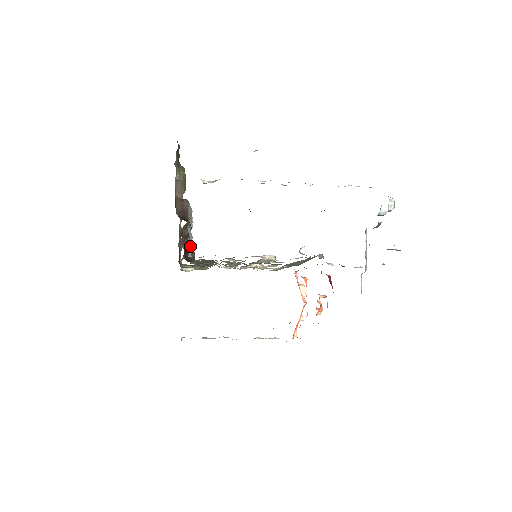
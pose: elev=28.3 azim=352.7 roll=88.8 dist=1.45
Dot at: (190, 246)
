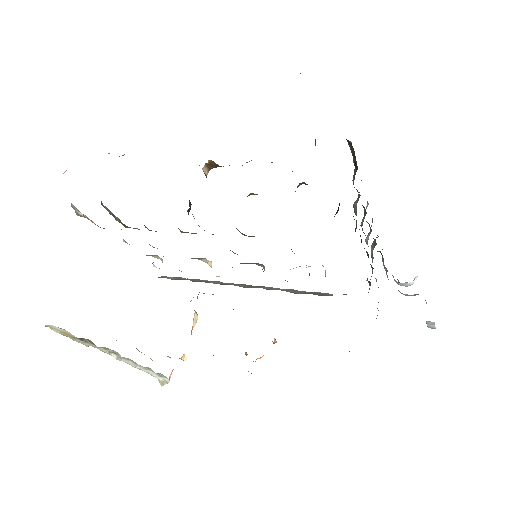
Dot at: occluded
